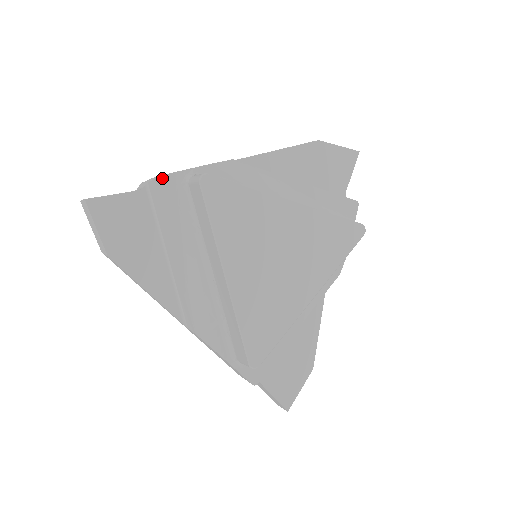
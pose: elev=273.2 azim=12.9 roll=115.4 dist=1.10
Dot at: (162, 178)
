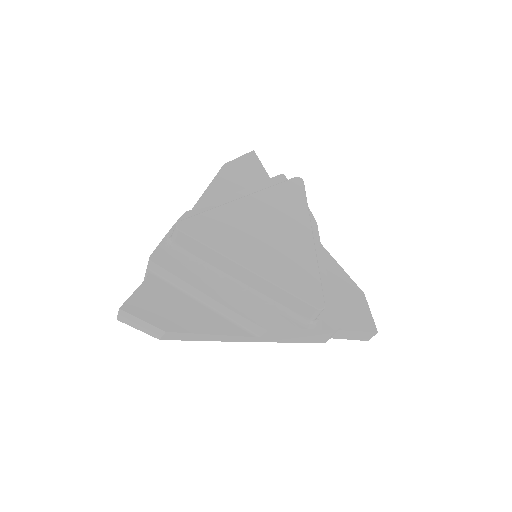
Dot at: (154, 254)
